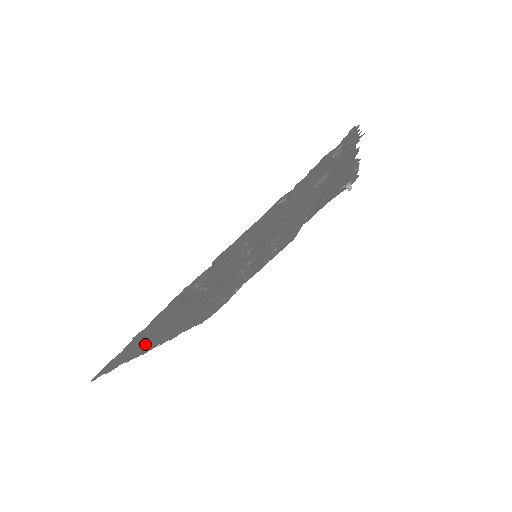
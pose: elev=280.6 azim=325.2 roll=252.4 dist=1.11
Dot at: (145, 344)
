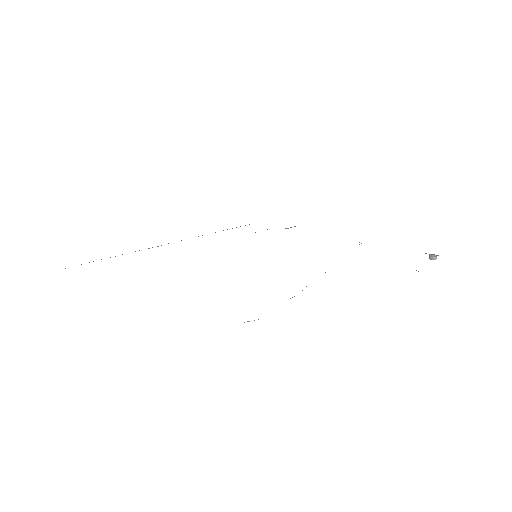
Dot at: occluded
